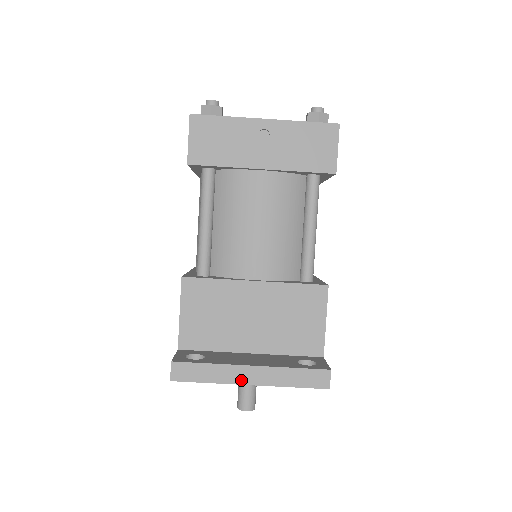
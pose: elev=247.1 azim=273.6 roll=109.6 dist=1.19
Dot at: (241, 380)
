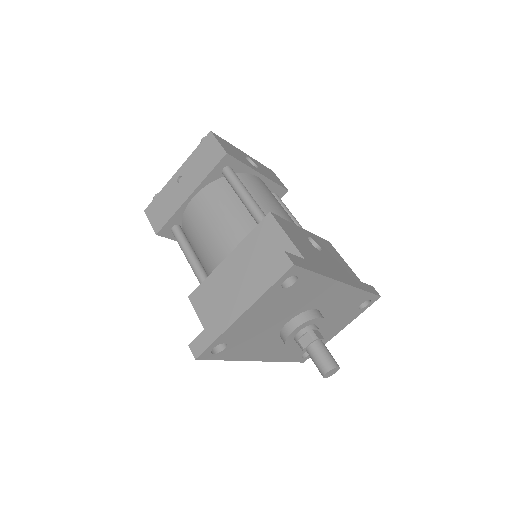
Dot at: (234, 317)
